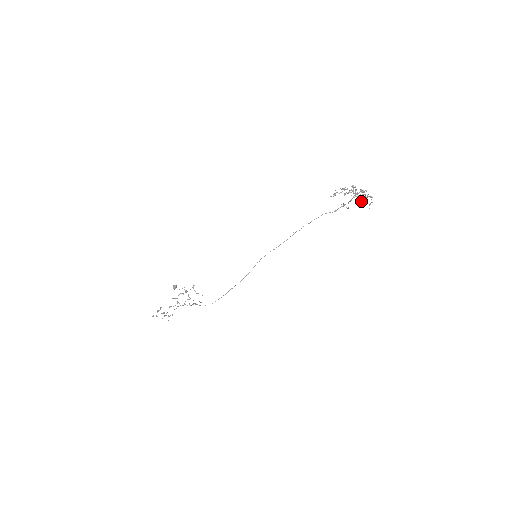
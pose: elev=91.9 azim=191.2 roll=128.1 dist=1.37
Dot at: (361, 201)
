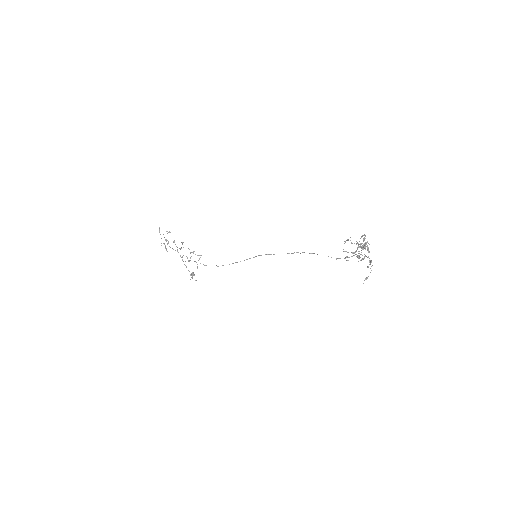
Dot at: occluded
